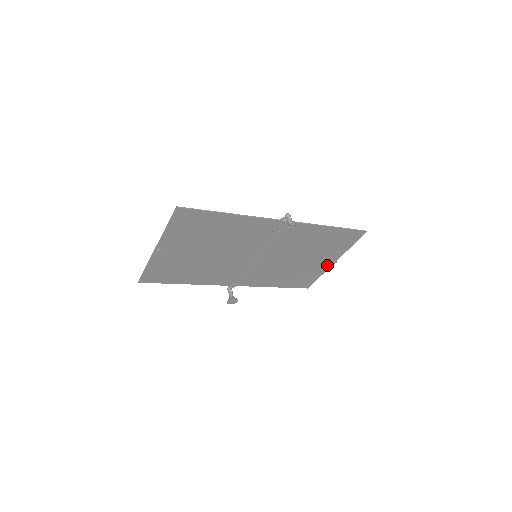
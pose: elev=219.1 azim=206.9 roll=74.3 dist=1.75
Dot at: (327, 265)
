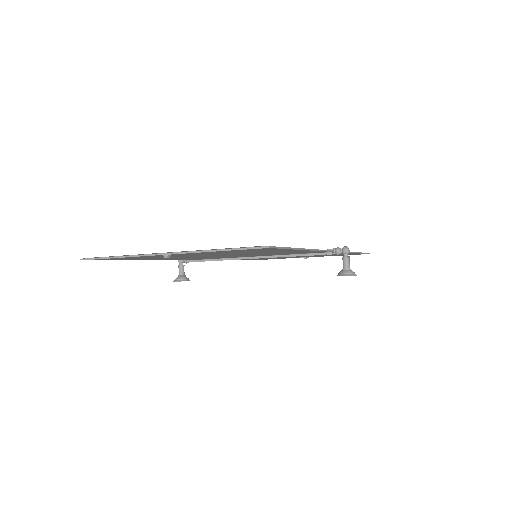
Dot at: occluded
